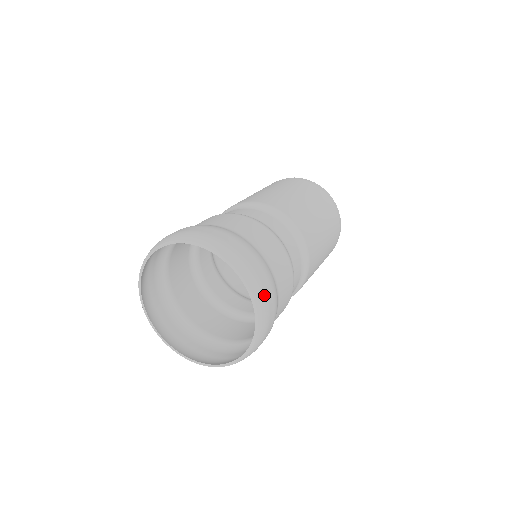
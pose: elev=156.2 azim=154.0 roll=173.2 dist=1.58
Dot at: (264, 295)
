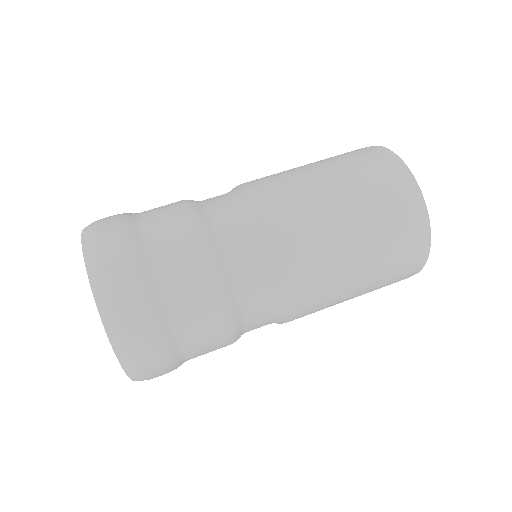
Dot at: occluded
